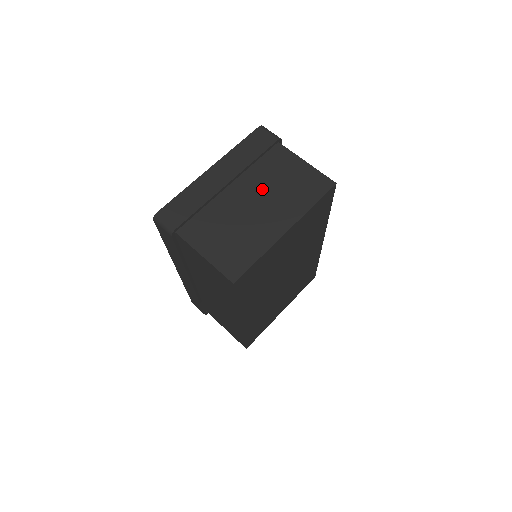
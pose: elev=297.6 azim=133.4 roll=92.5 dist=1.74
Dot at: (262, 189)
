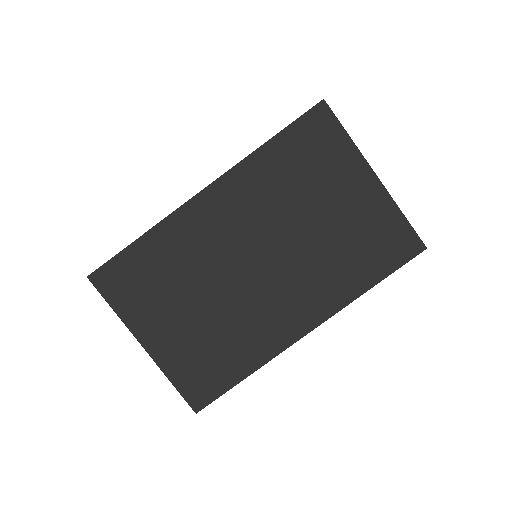
Dot at: occluded
